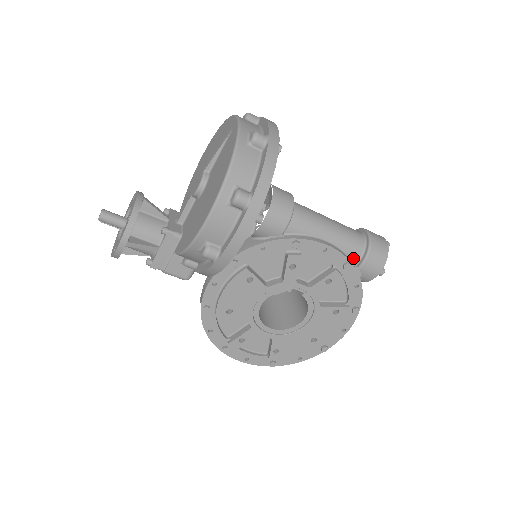
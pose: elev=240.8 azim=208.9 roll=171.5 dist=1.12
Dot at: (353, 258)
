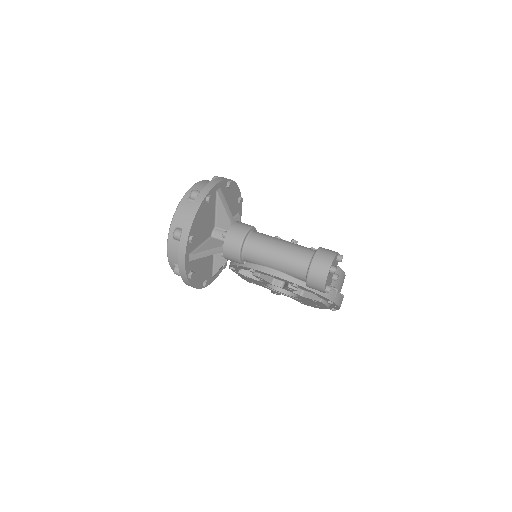
Dot at: (301, 279)
